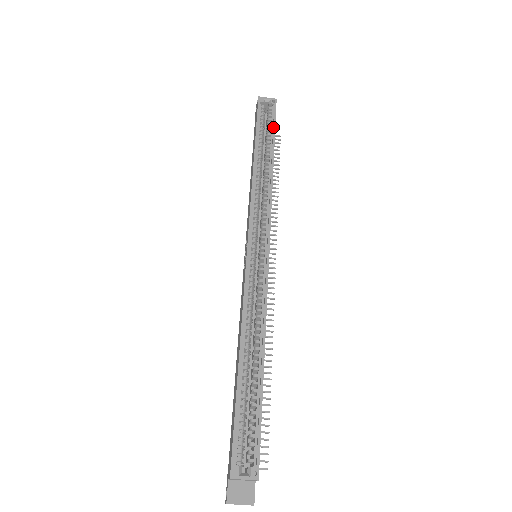
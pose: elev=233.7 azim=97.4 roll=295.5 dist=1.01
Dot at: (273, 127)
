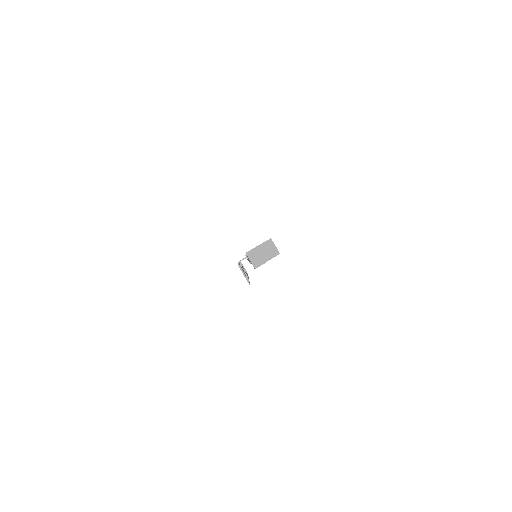
Dot at: occluded
